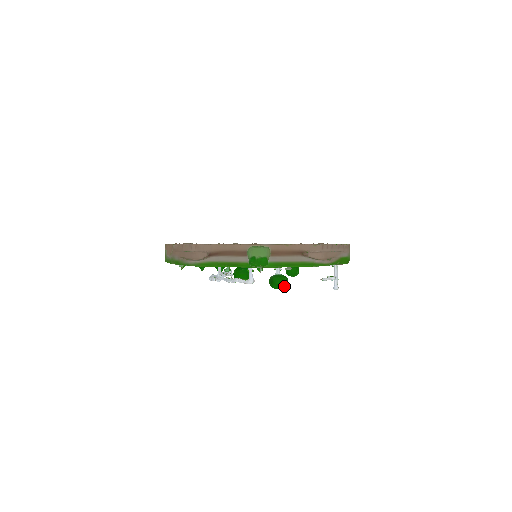
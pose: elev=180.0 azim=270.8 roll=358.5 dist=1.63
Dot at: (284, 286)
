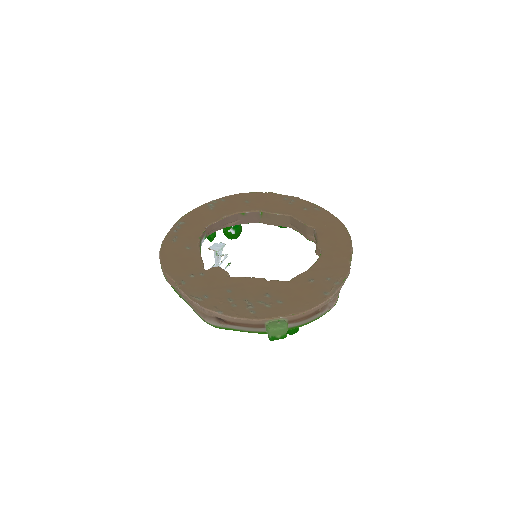
Dot at: (297, 331)
